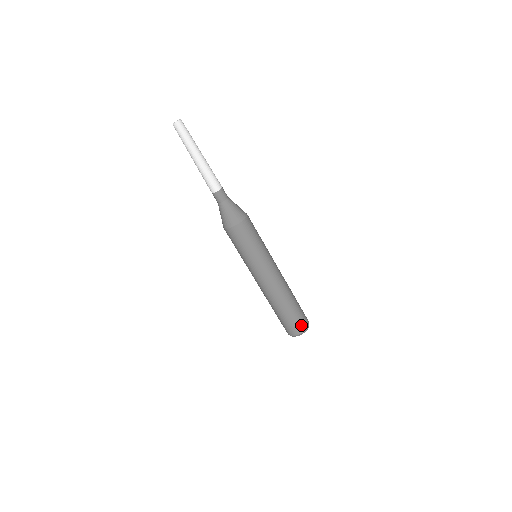
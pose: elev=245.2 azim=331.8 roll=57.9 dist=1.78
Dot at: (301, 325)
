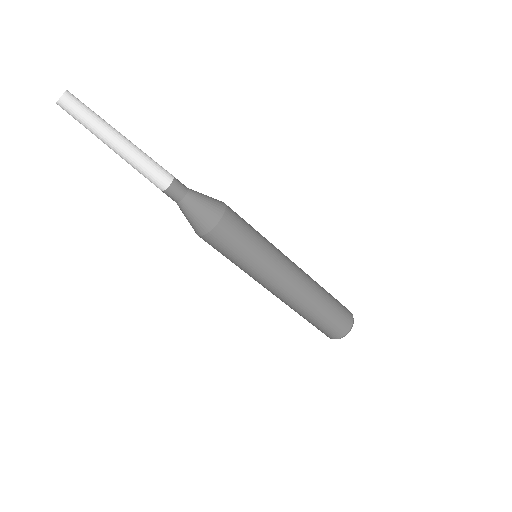
Dot at: (346, 318)
